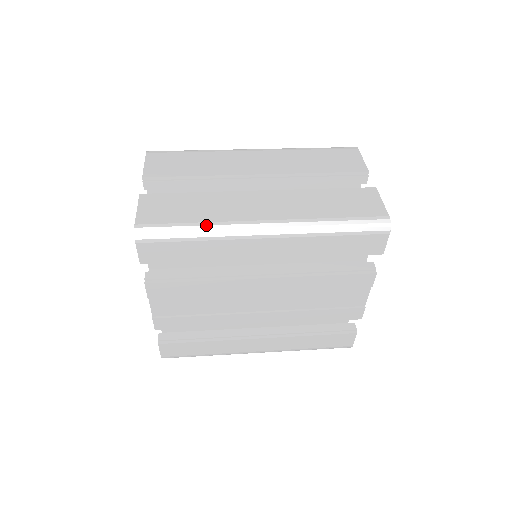
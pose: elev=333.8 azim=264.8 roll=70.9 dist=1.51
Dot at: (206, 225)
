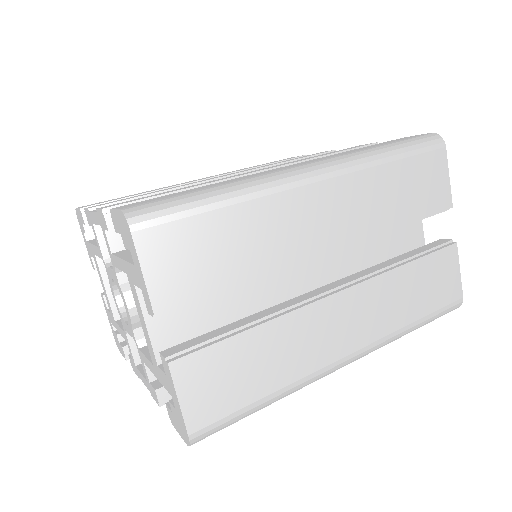
Dot at: (284, 393)
